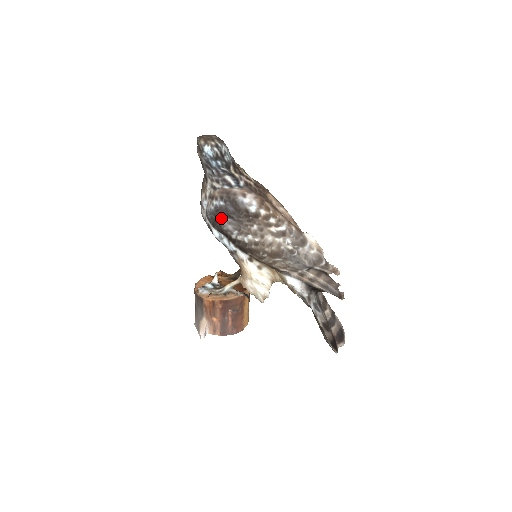
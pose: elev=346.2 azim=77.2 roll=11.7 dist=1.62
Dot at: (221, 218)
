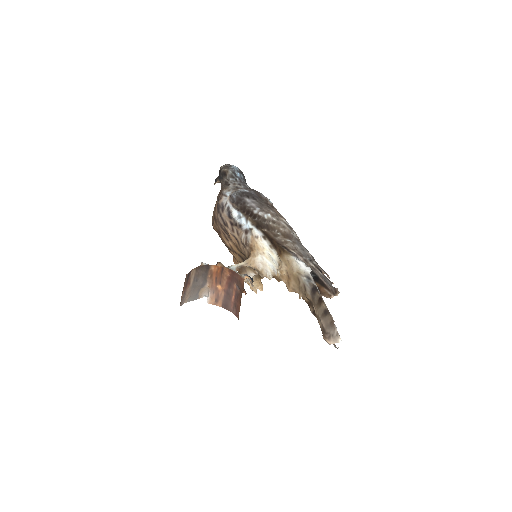
Dot at: (246, 198)
